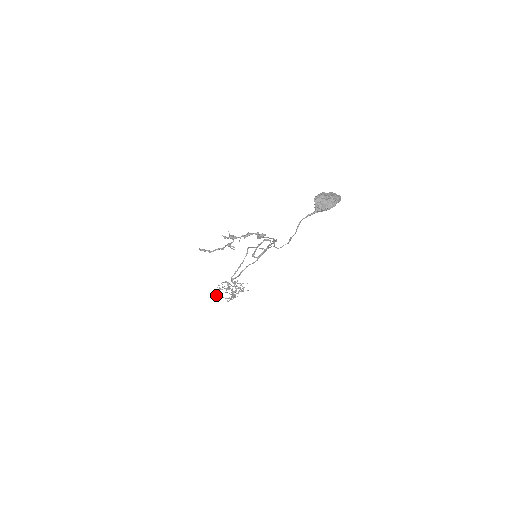
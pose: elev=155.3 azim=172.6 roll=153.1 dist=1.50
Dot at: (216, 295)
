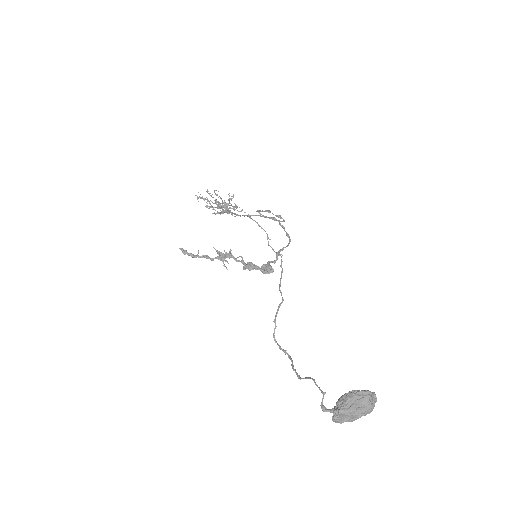
Dot at: (202, 197)
